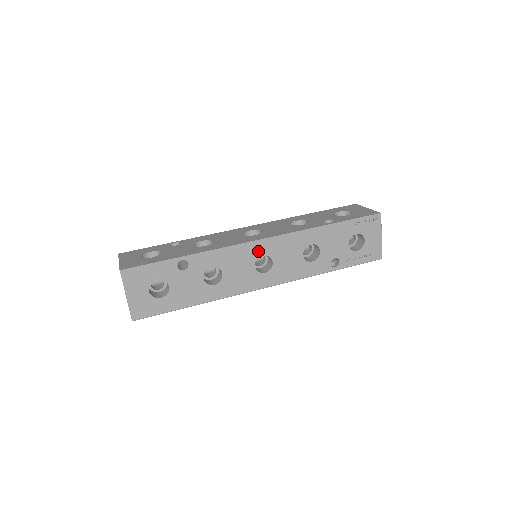
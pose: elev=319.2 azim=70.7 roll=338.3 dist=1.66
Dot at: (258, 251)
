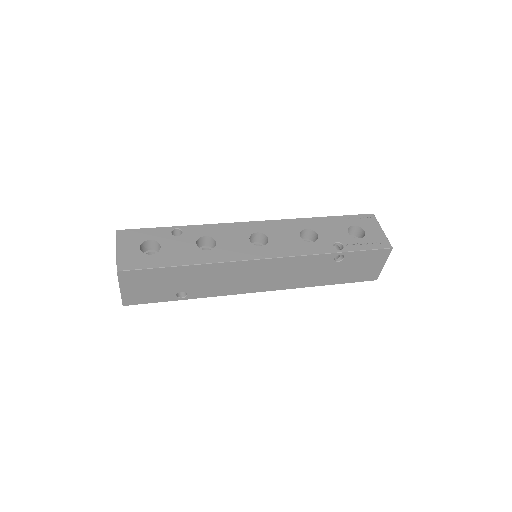
Dot at: (252, 229)
